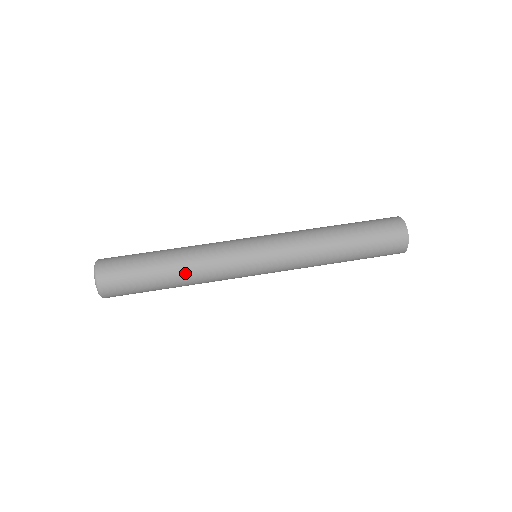
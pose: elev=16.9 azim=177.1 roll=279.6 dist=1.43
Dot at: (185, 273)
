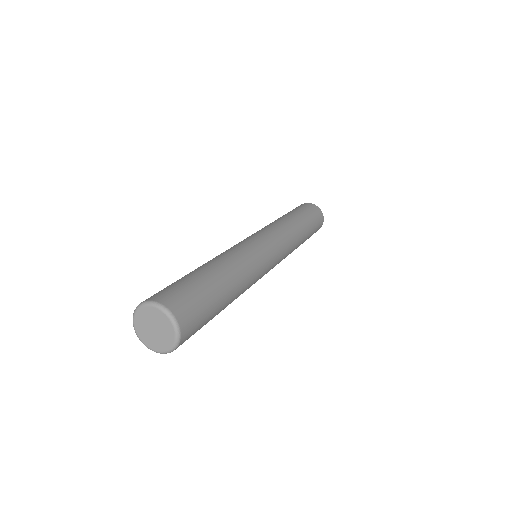
Dot at: (238, 293)
